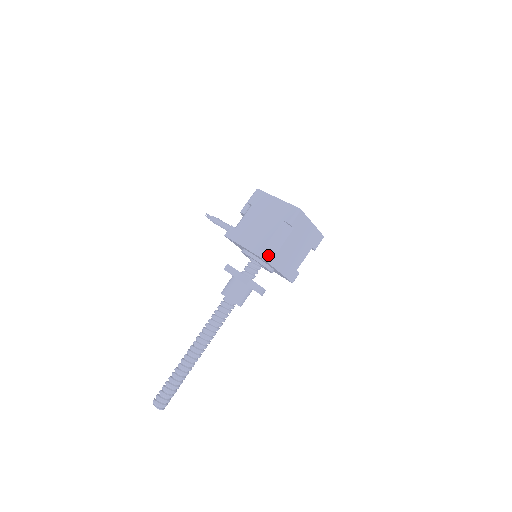
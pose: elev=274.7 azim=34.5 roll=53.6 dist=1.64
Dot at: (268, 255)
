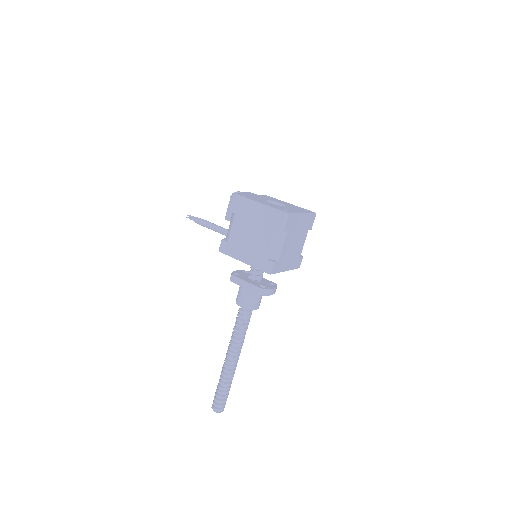
Dot at: (271, 268)
